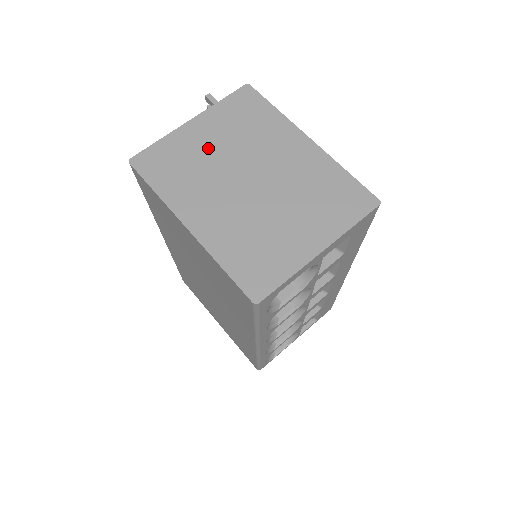
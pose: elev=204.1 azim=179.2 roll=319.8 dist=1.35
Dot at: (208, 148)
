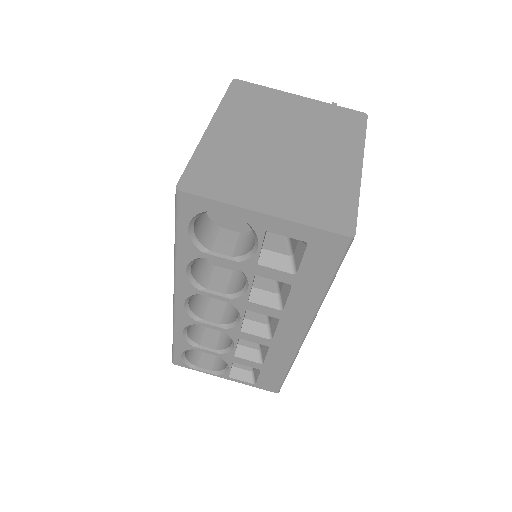
Dot at: (288, 113)
